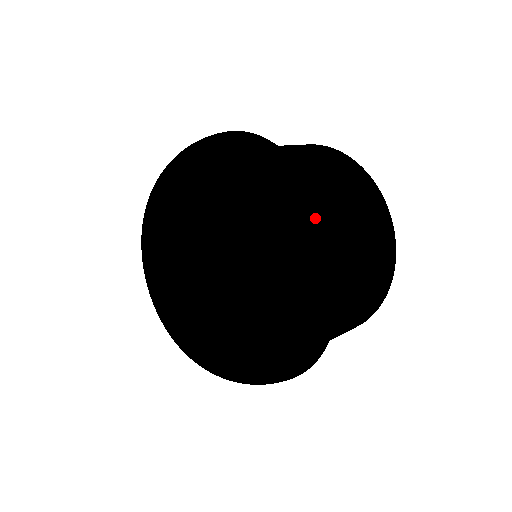
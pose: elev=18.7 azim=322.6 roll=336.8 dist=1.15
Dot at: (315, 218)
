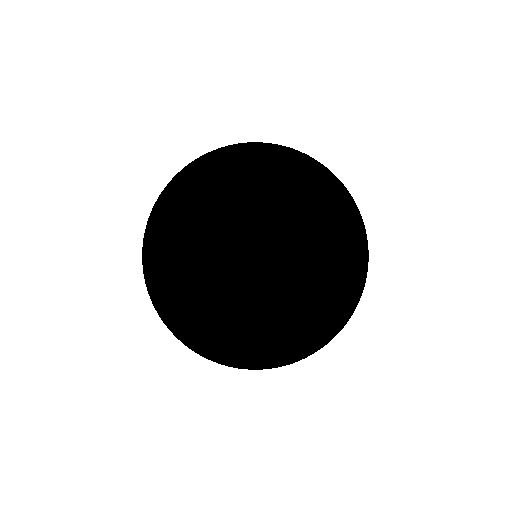
Dot at: (351, 197)
